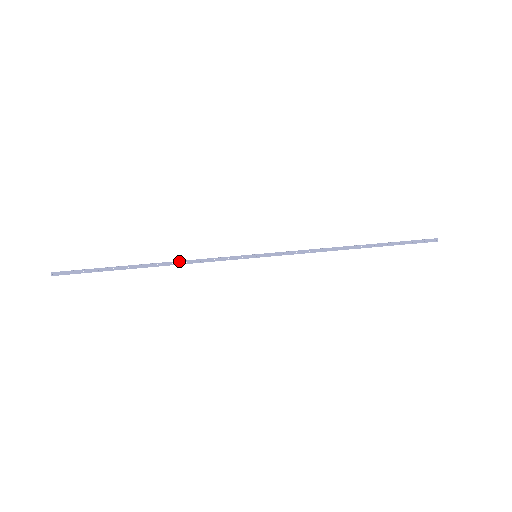
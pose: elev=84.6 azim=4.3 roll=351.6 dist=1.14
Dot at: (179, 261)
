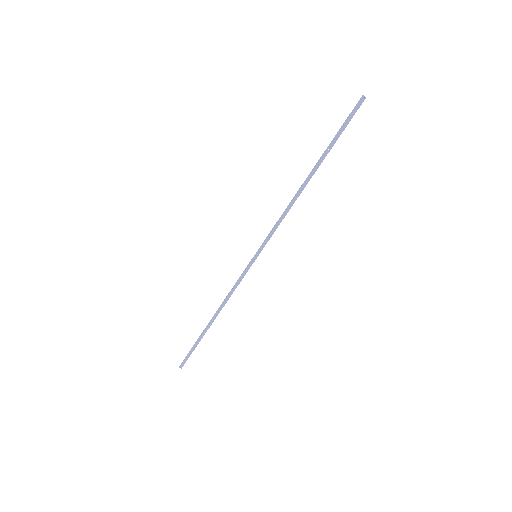
Dot at: (222, 304)
